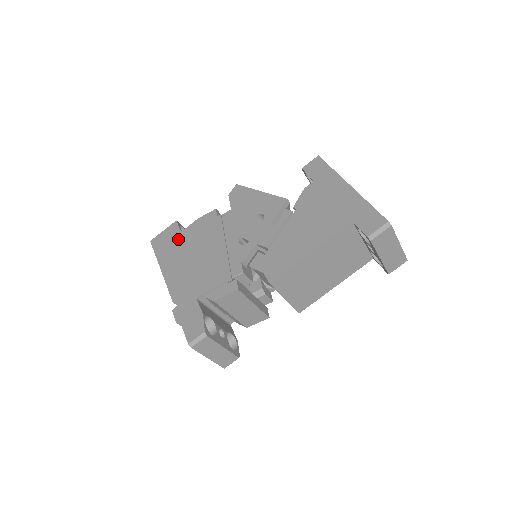
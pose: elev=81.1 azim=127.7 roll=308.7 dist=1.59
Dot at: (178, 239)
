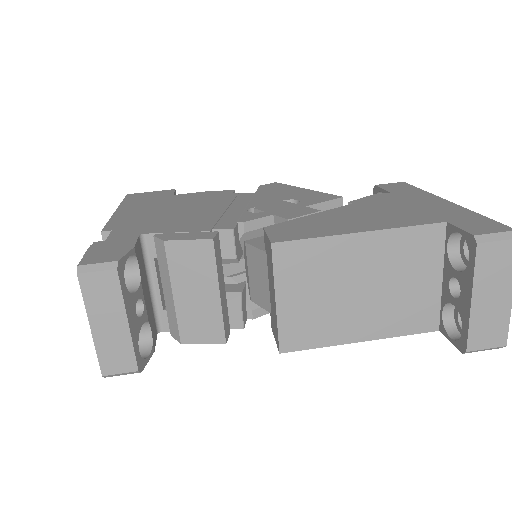
Dot at: (164, 197)
